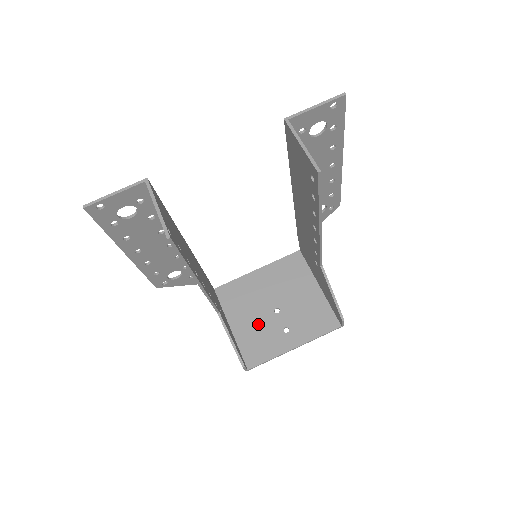
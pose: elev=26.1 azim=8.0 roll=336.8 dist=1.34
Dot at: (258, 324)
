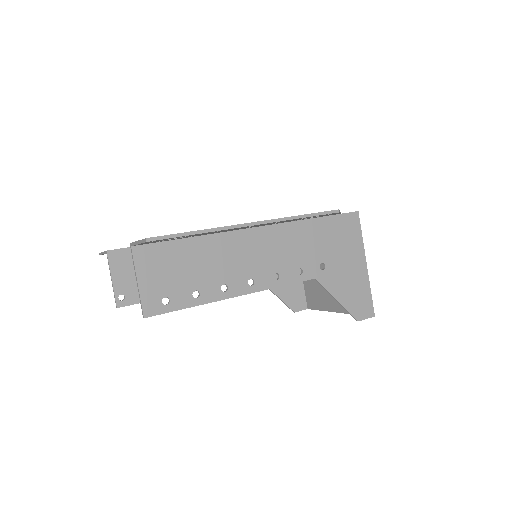
Dot at: occluded
